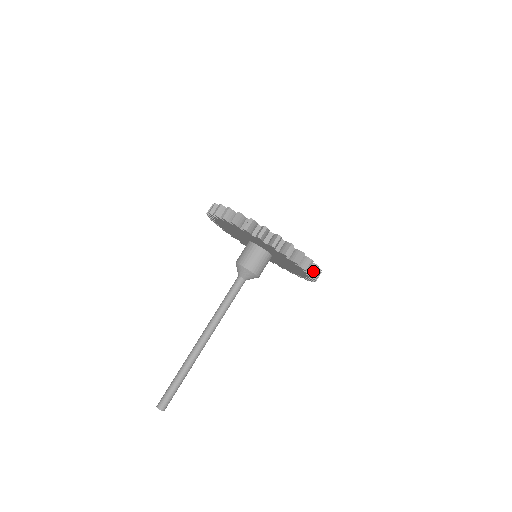
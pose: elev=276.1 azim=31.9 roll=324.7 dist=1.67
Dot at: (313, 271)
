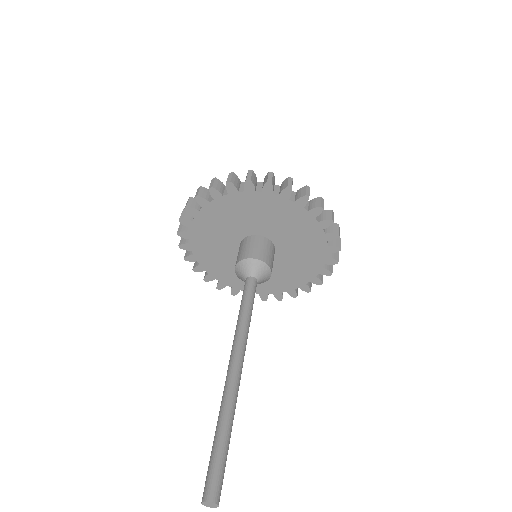
Dot at: (339, 243)
